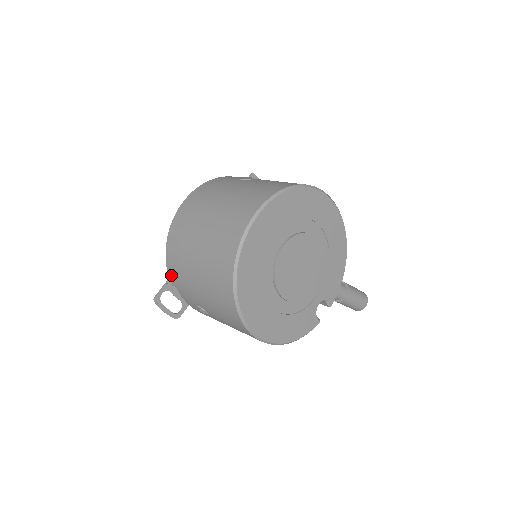
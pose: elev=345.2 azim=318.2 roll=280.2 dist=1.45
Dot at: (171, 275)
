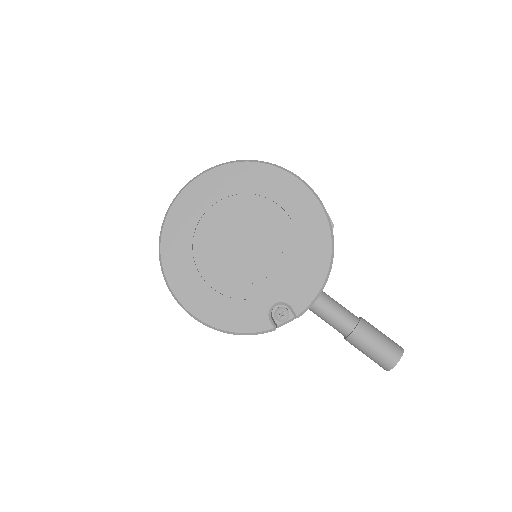
Dot at: occluded
